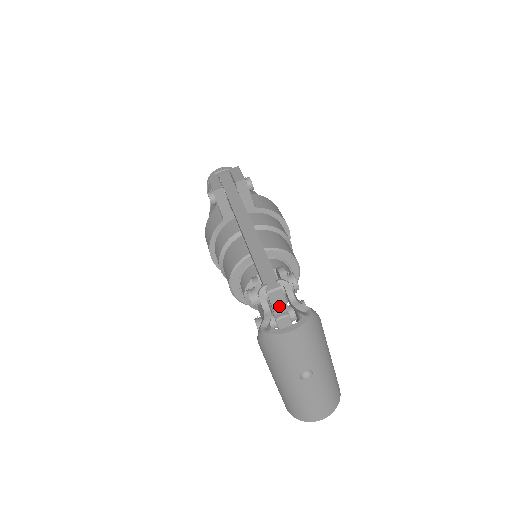
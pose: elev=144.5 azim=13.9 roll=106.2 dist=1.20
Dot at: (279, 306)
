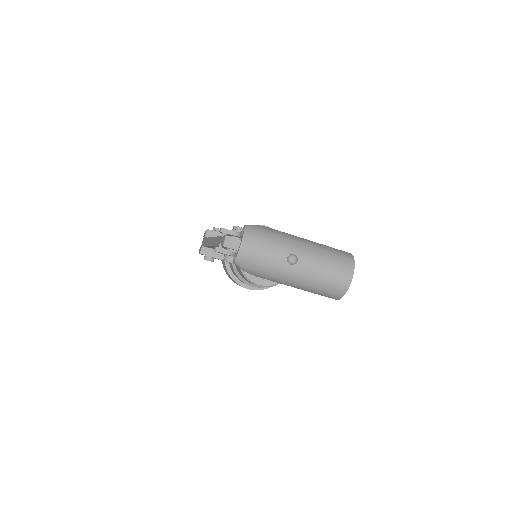
Dot at: occluded
